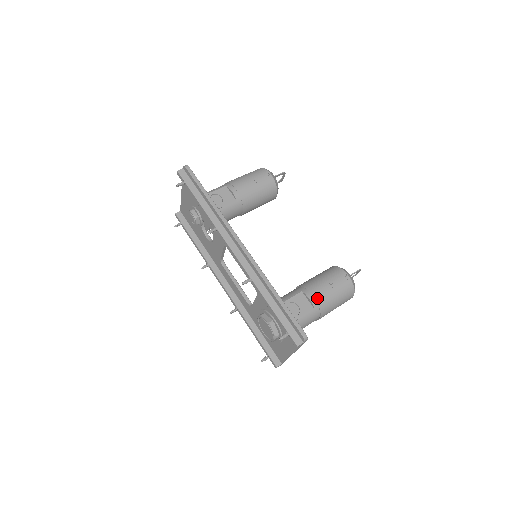
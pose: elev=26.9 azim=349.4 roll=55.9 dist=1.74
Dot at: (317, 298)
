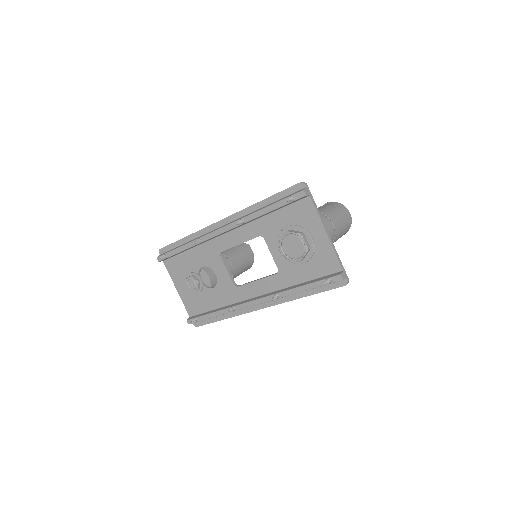
Dot at: occluded
